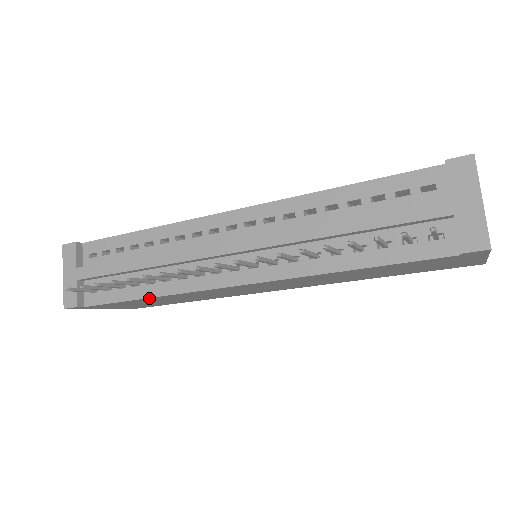
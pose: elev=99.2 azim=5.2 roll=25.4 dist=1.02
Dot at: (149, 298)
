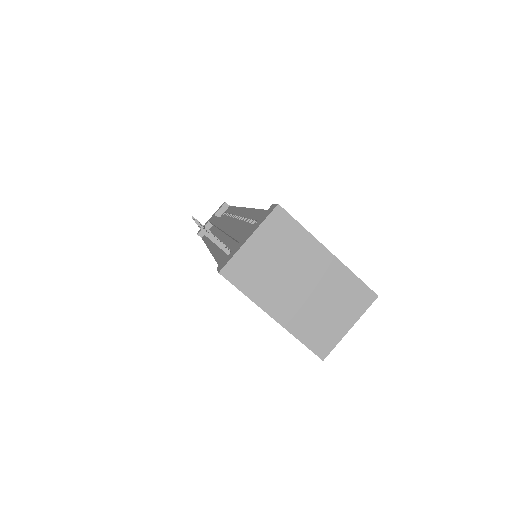
Dot at: occluded
